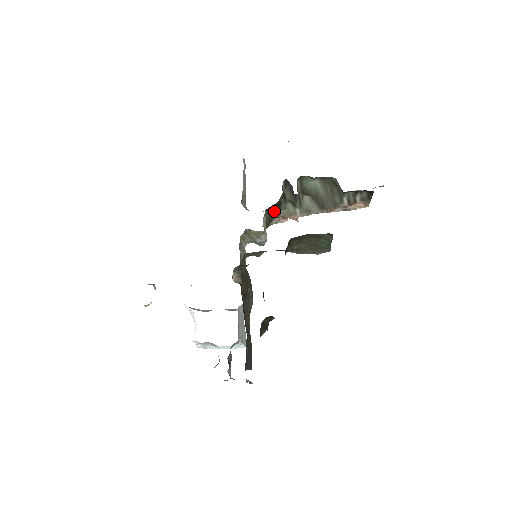
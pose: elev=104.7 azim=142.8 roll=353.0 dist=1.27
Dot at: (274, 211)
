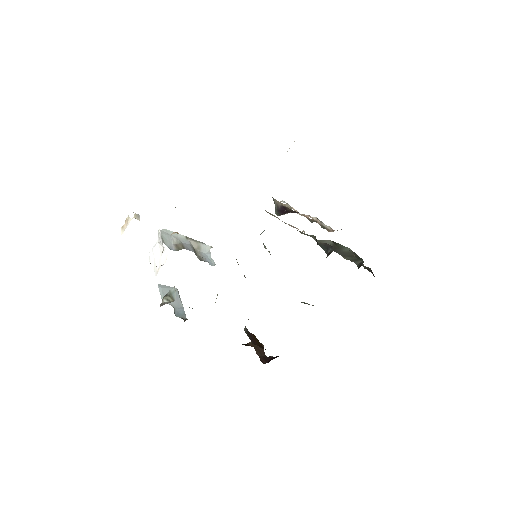
Dot at: occluded
